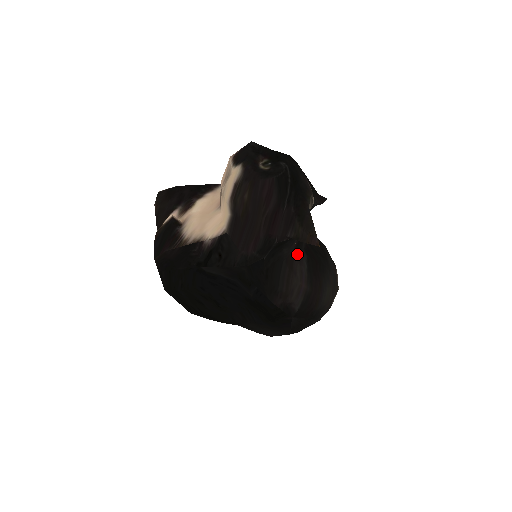
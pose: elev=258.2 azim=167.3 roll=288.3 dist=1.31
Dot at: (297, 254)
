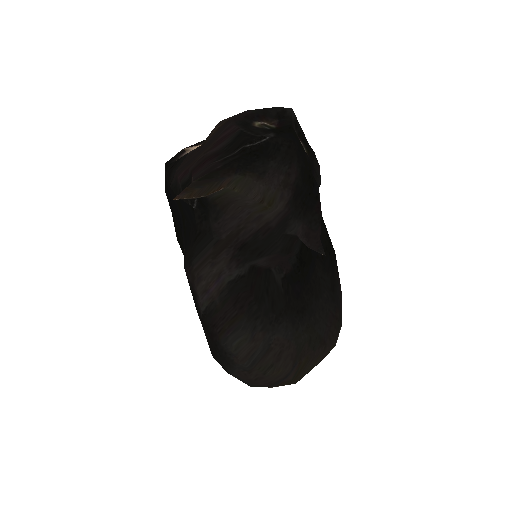
Dot at: (234, 254)
